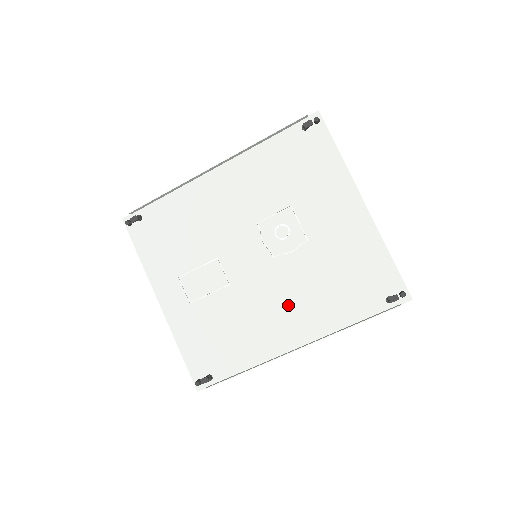
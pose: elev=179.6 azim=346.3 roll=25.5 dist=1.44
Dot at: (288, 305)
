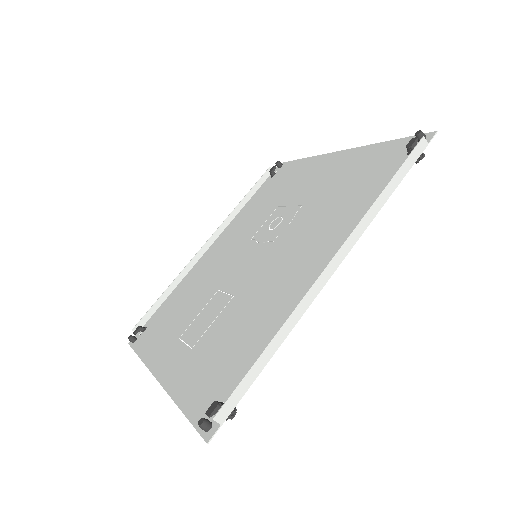
Dot at: (303, 253)
